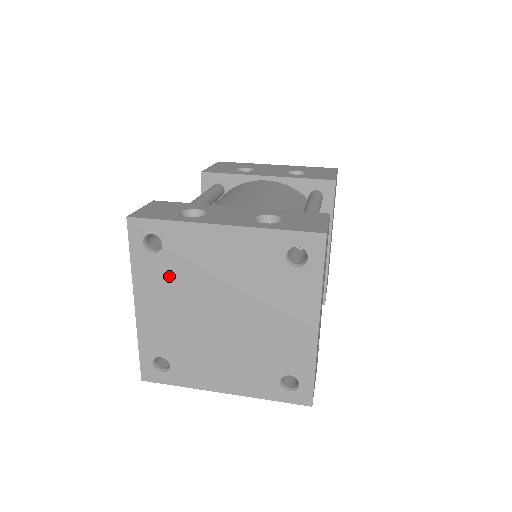
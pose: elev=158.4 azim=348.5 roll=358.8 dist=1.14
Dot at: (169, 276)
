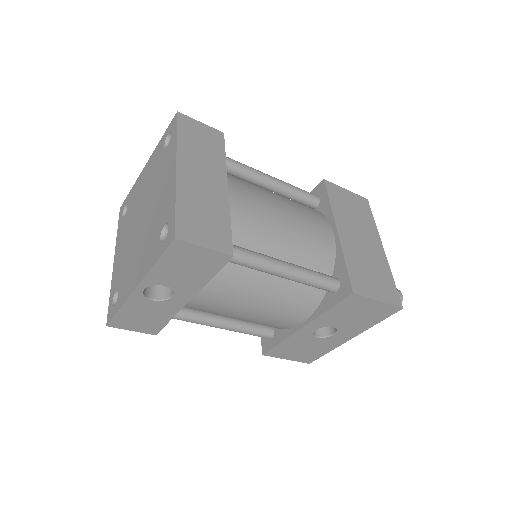
Dot at: (127, 223)
